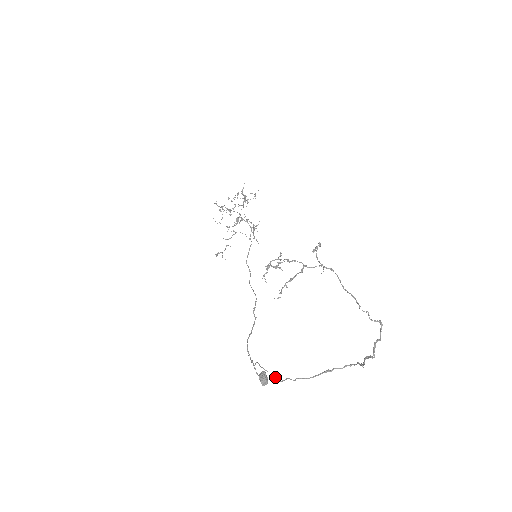
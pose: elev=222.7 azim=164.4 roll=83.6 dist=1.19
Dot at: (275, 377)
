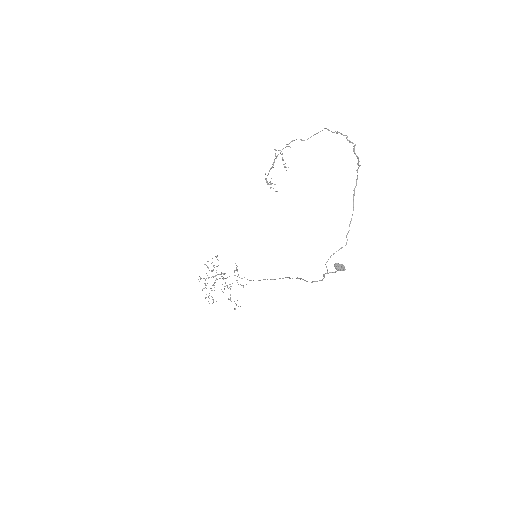
Dot at: occluded
